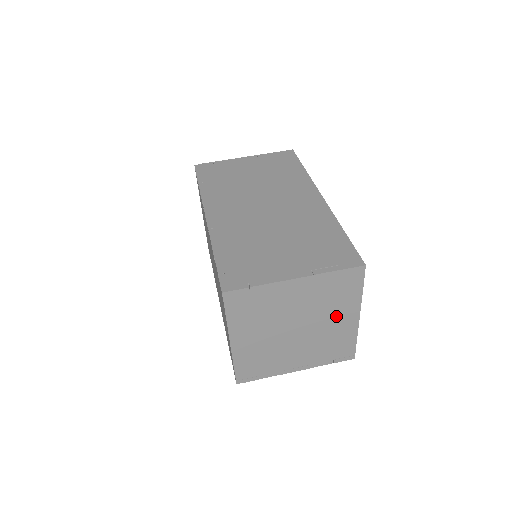
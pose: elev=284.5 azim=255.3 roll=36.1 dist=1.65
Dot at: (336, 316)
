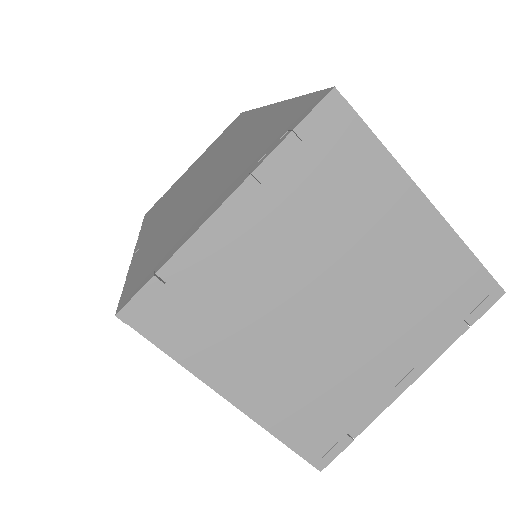
Dot at: (380, 229)
